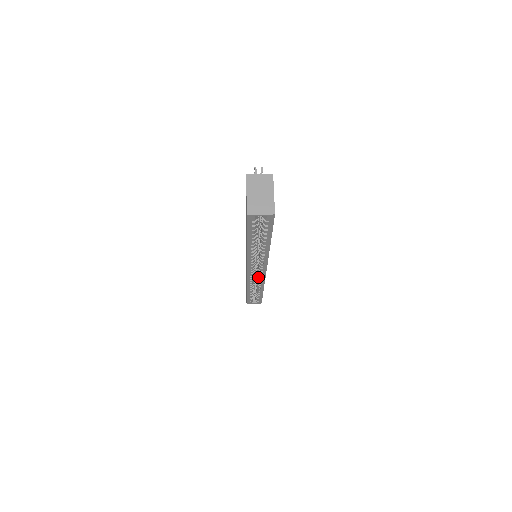
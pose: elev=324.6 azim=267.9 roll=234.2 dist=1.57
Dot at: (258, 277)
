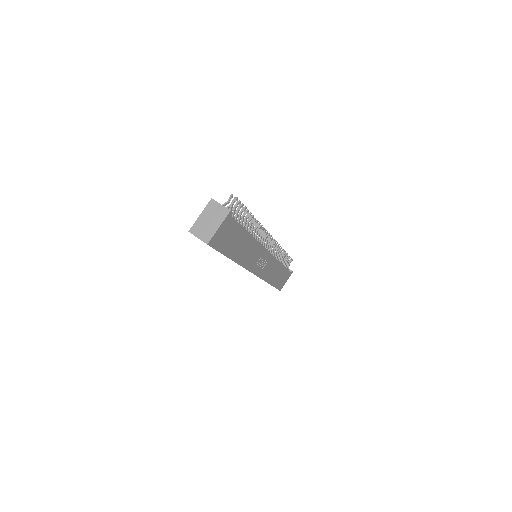
Dot at: occluded
